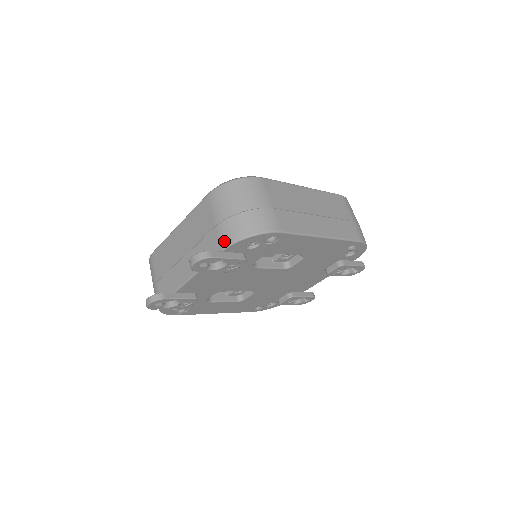
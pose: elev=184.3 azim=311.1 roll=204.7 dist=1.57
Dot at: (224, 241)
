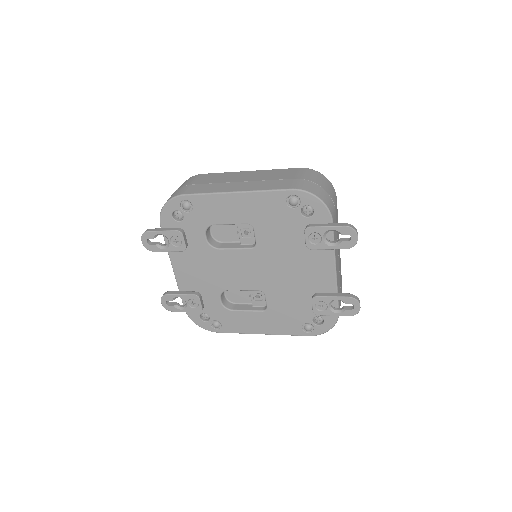
Dot at: occluded
